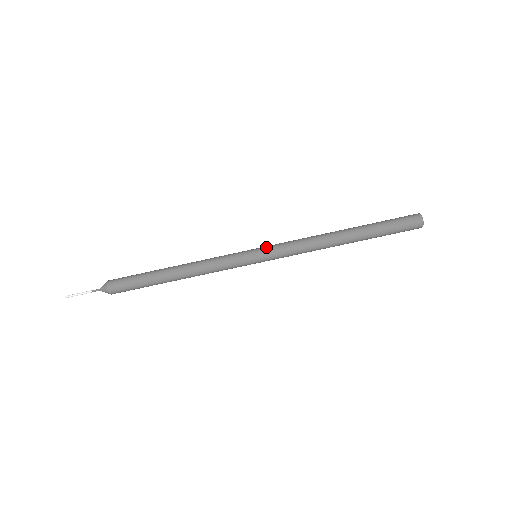
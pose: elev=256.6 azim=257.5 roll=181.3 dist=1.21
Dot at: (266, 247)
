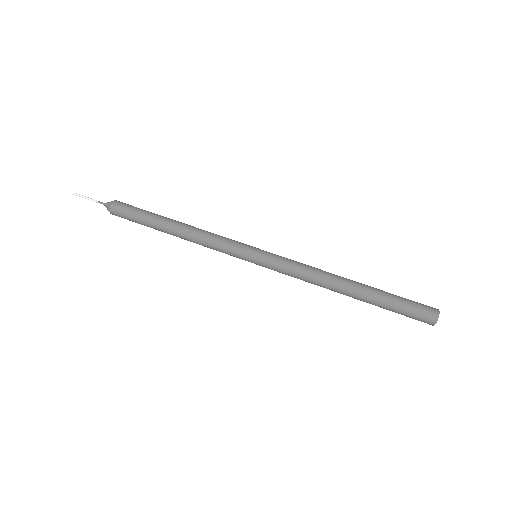
Dot at: occluded
